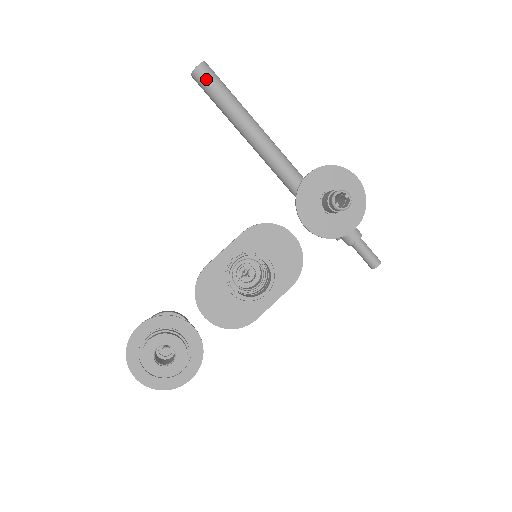
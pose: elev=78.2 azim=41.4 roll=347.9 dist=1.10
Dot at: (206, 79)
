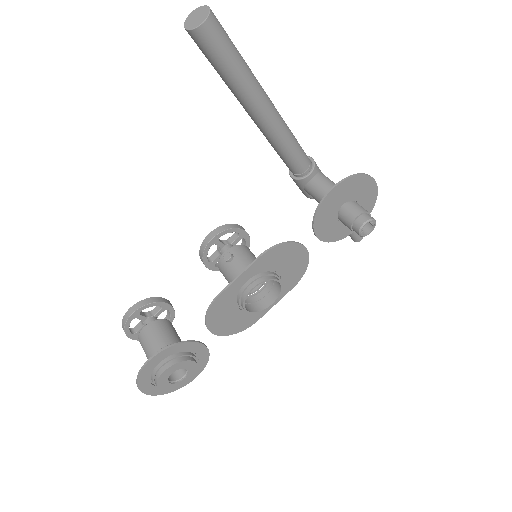
Dot at: (213, 44)
